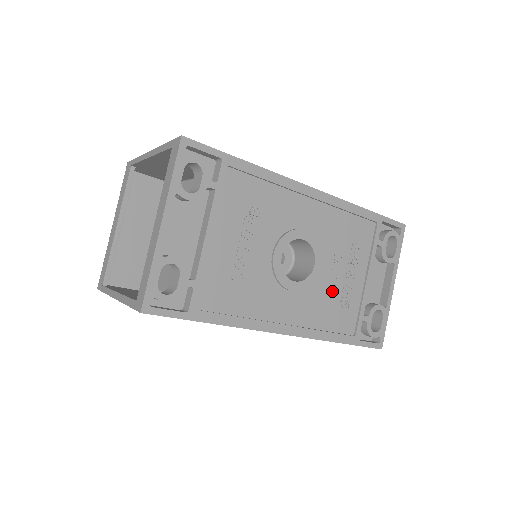
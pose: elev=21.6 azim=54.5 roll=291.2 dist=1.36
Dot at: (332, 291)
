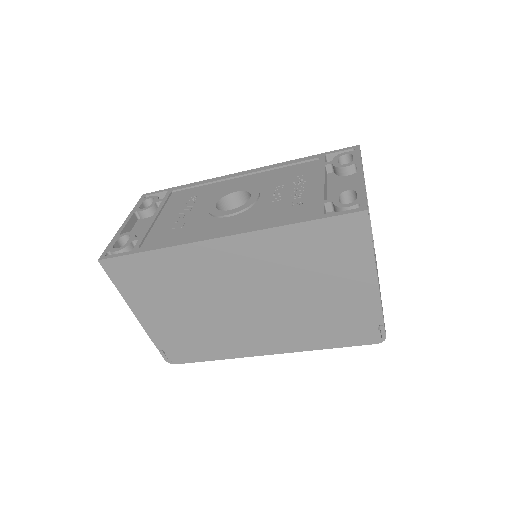
Dot at: (278, 203)
